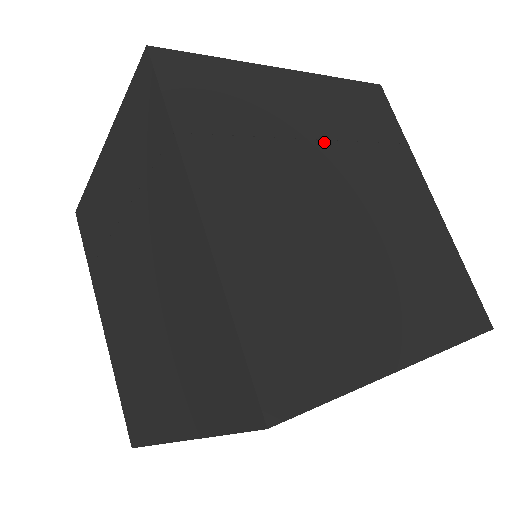
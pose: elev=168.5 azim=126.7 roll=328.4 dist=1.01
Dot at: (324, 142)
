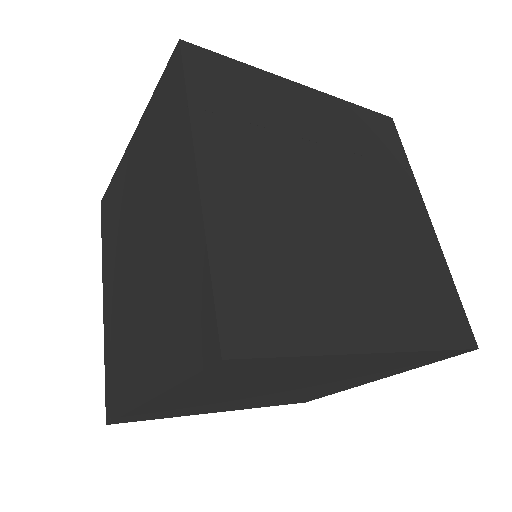
Dot at: (327, 147)
